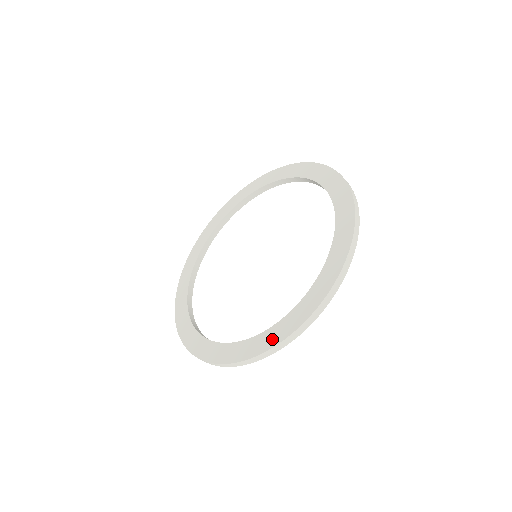
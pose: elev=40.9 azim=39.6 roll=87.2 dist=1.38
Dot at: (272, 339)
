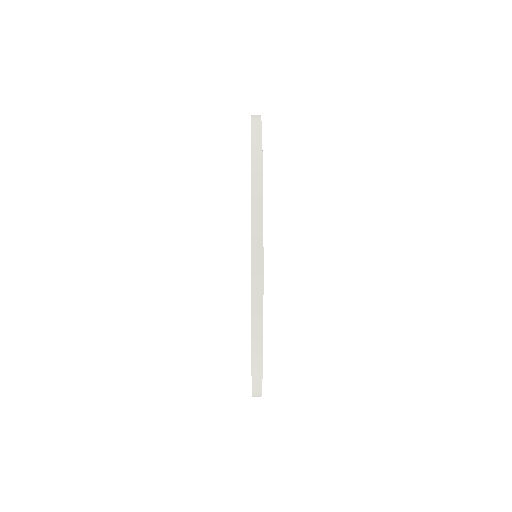
Dot at: occluded
